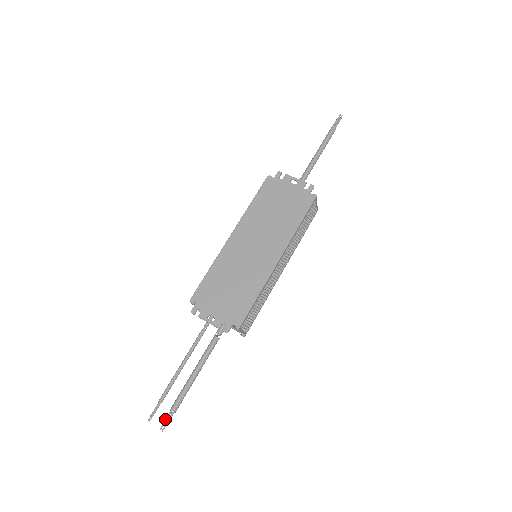
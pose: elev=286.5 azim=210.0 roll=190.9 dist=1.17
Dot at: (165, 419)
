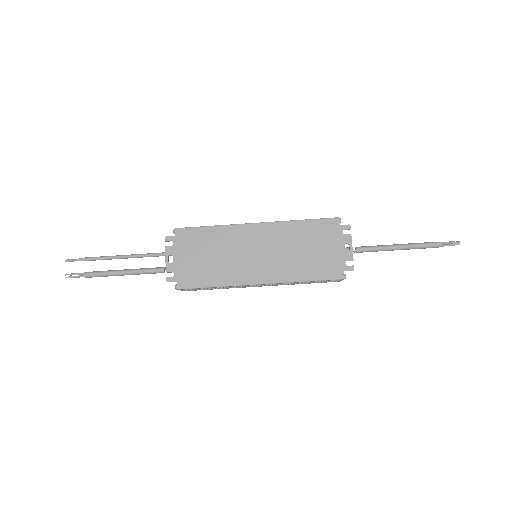
Dot at: (75, 273)
